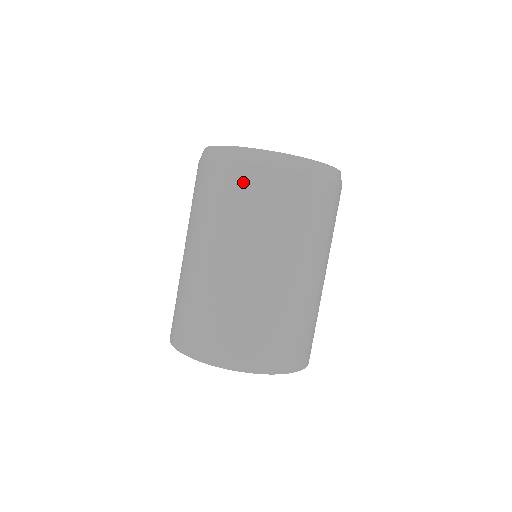
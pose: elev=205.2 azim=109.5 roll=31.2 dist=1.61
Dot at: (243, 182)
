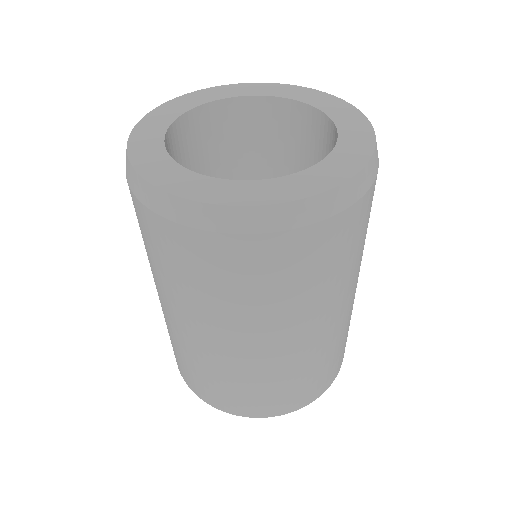
Dot at: (169, 243)
